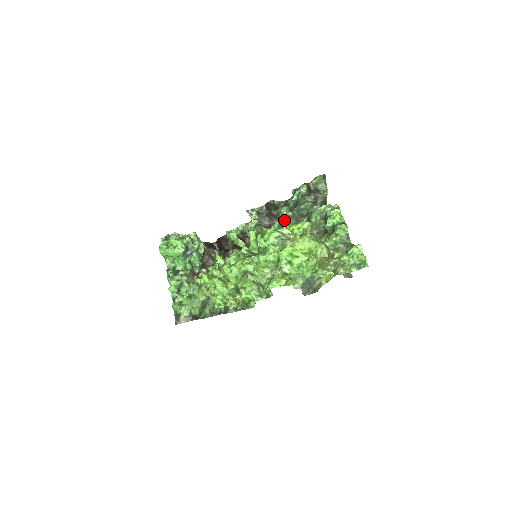
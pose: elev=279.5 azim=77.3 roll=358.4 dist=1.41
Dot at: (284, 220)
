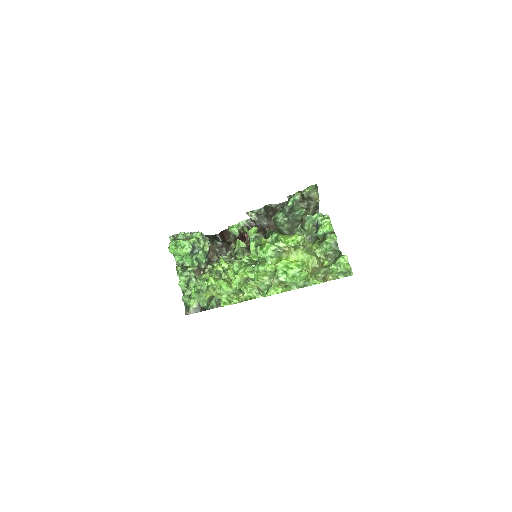
Dot at: (280, 224)
